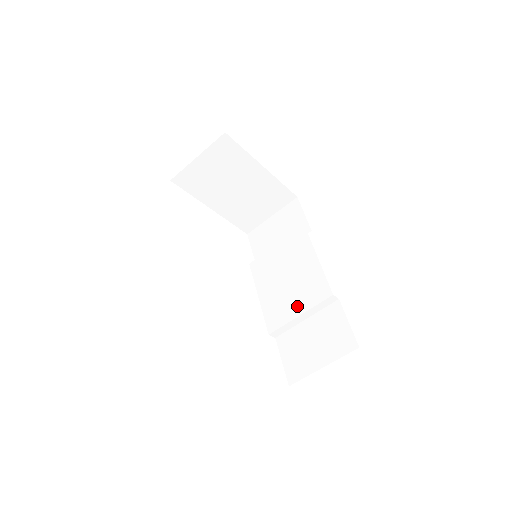
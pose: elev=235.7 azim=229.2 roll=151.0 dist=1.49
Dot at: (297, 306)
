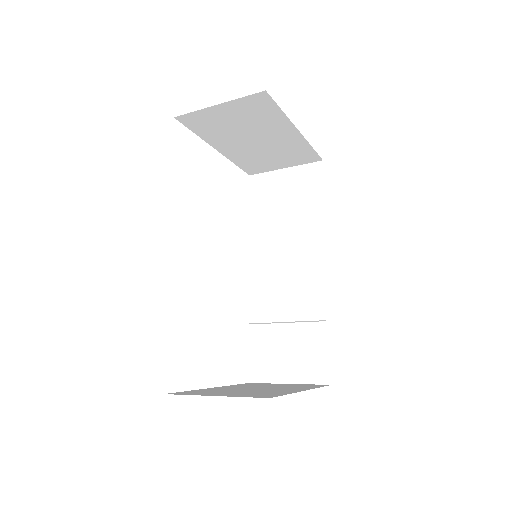
Dot at: (282, 310)
